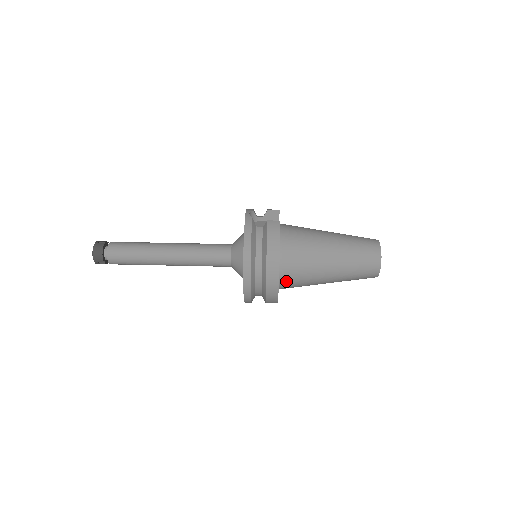
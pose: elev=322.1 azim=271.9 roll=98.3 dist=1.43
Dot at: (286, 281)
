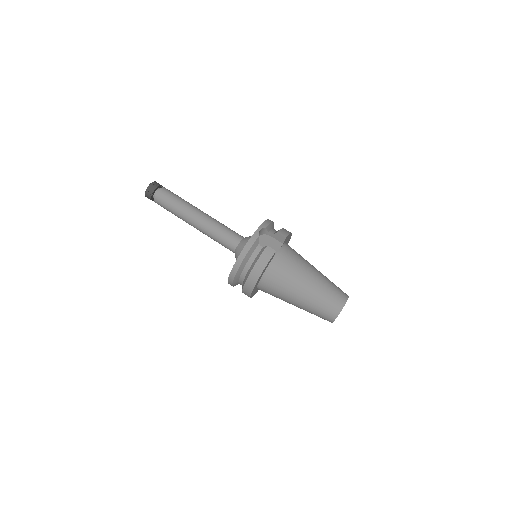
Dot at: (262, 290)
